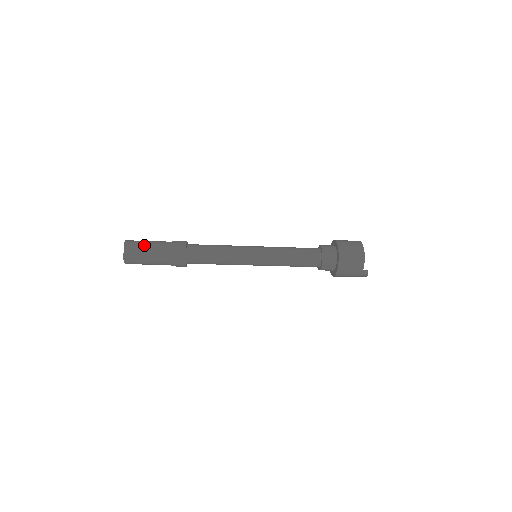
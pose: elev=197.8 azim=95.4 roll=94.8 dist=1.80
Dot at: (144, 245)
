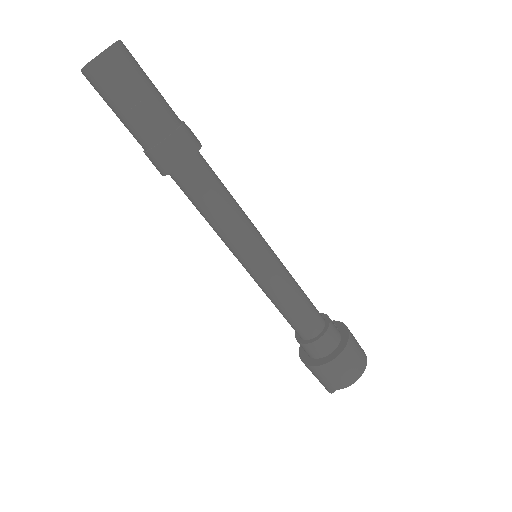
Dot at: (140, 82)
